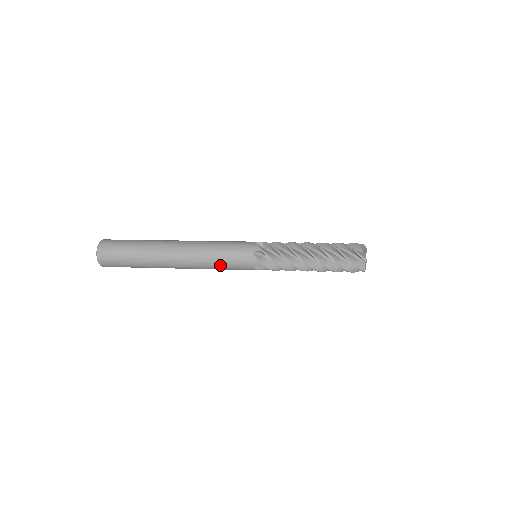
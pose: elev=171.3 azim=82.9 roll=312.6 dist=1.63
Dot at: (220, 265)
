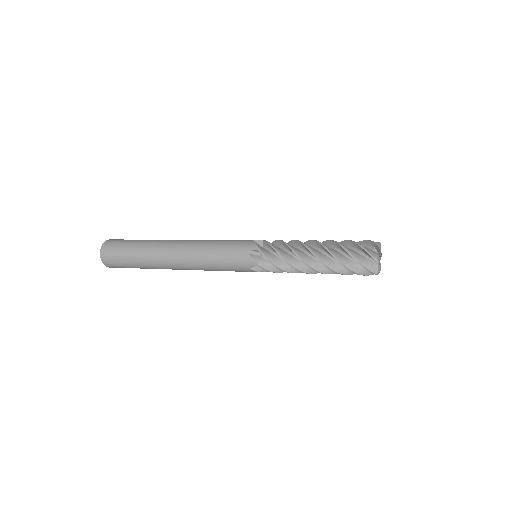
Dot at: (216, 266)
